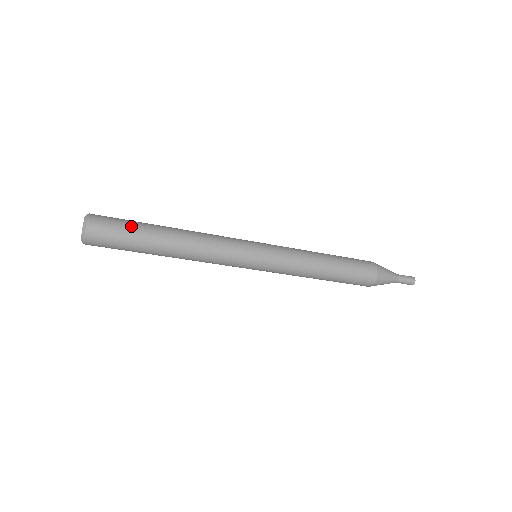
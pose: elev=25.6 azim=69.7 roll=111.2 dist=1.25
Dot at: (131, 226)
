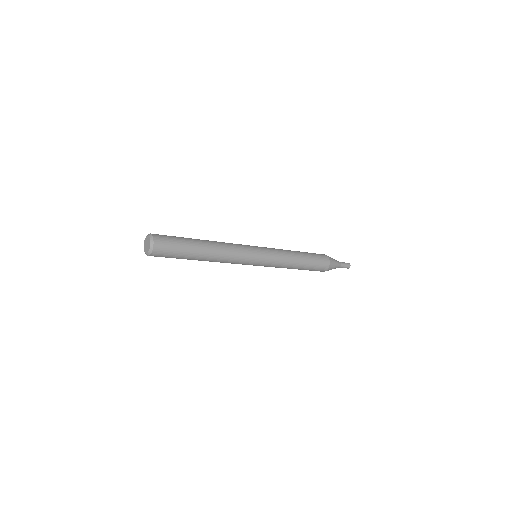
Dot at: (181, 244)
